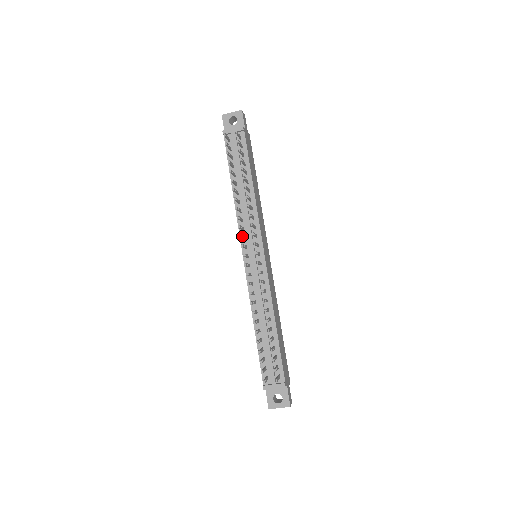
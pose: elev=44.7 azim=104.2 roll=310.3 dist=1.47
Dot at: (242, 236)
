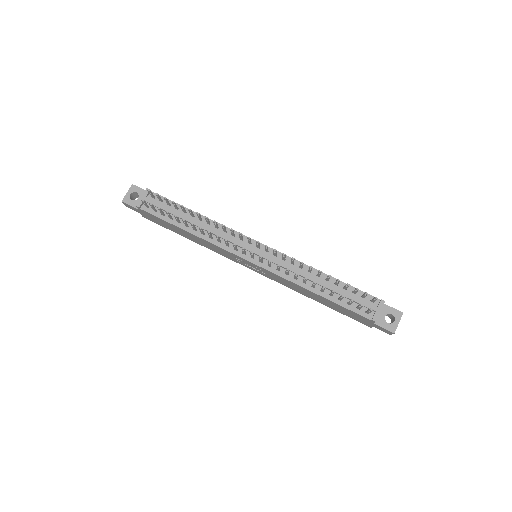
Dot at: (234, 246)
